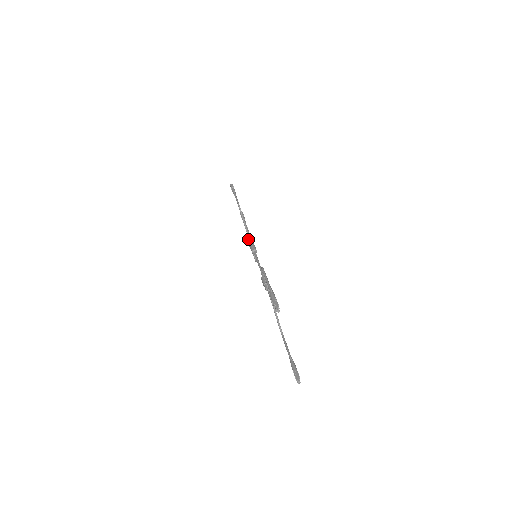
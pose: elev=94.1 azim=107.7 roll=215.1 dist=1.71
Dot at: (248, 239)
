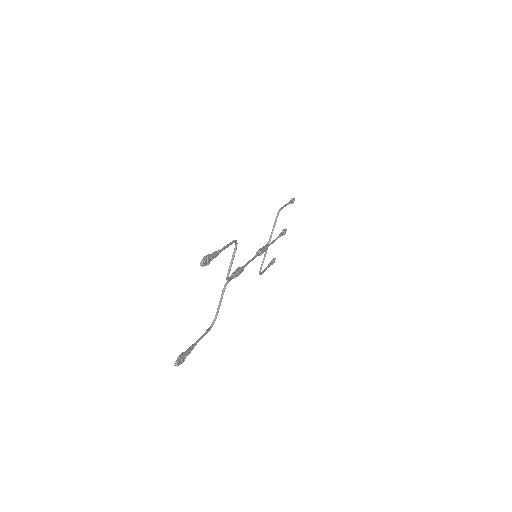
Dot at: (274, 258)
